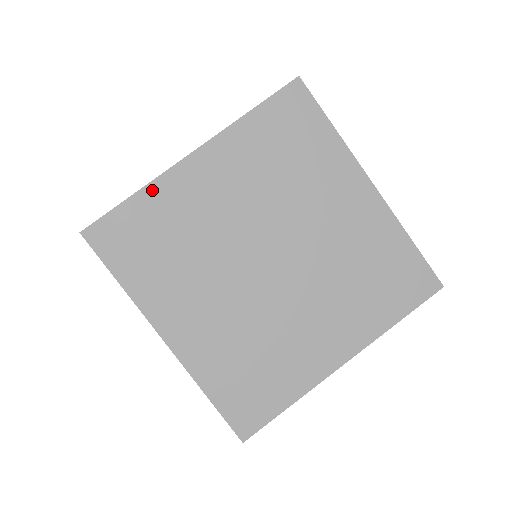
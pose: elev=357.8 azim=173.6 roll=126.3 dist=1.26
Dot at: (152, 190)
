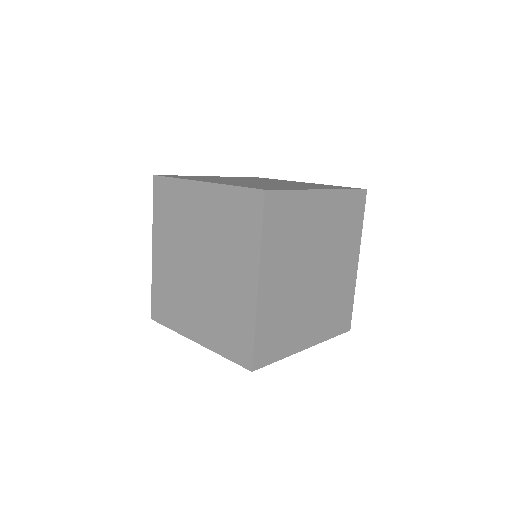
Dot at: (302, 194)
